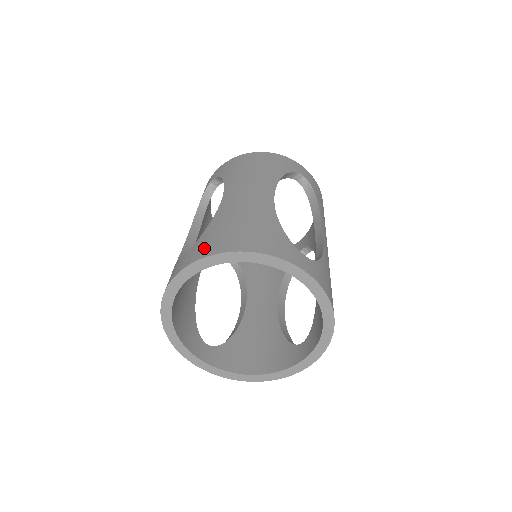
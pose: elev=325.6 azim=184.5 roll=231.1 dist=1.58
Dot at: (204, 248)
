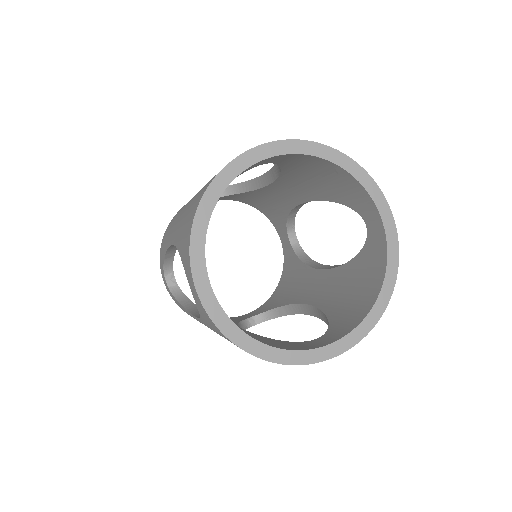
Dot at: (186, 242)
